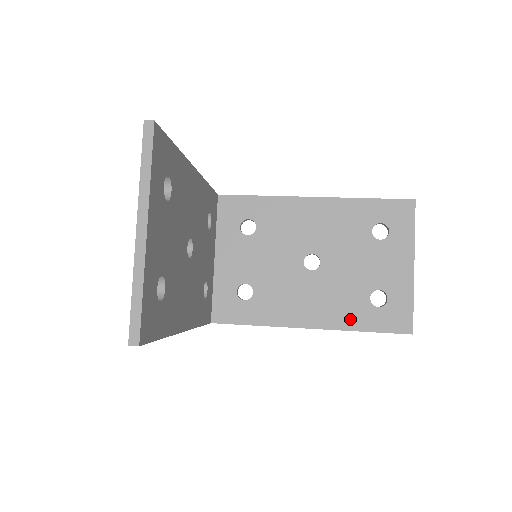
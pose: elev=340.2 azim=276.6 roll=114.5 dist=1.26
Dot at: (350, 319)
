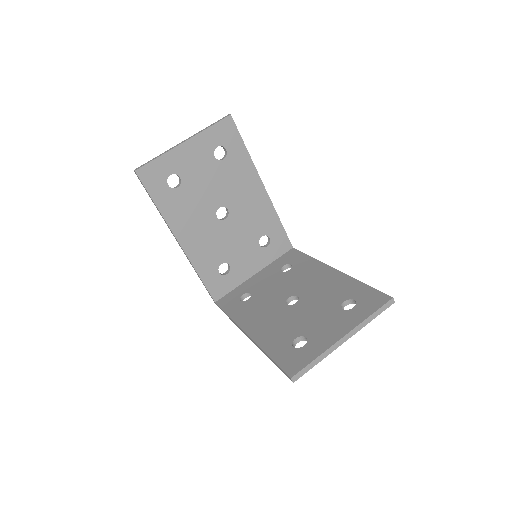
Dot at: (271, 343)
